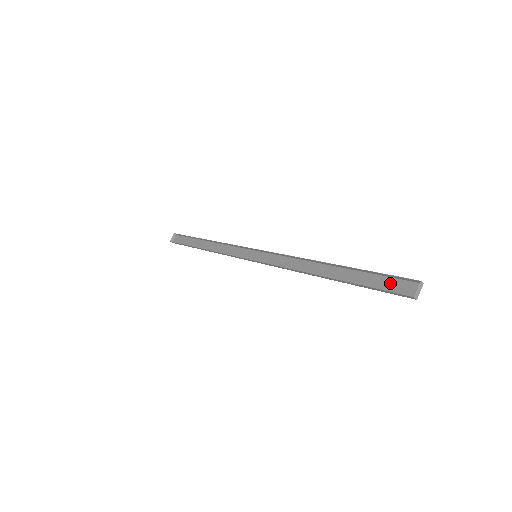
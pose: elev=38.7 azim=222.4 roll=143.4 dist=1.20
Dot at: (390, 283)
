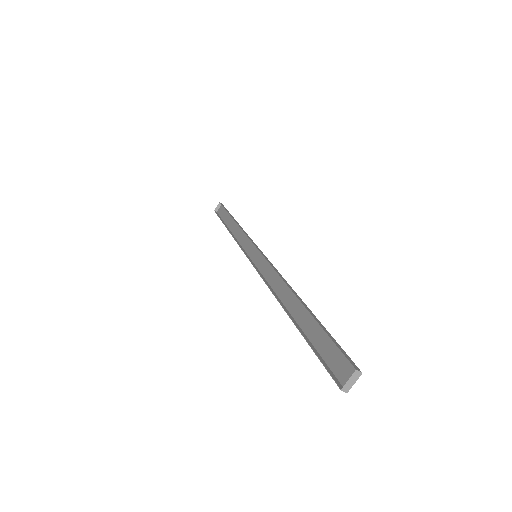
Dot at: (334, 353)
